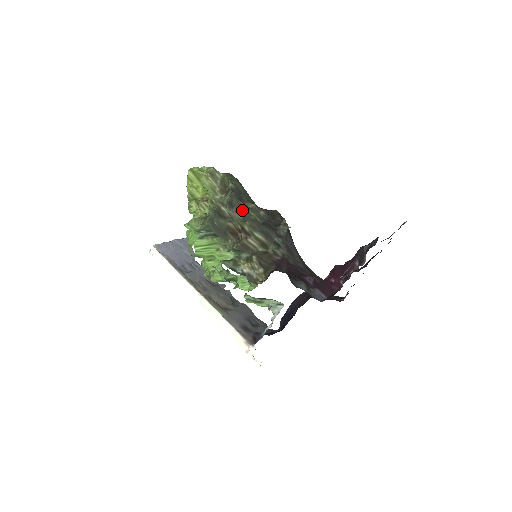
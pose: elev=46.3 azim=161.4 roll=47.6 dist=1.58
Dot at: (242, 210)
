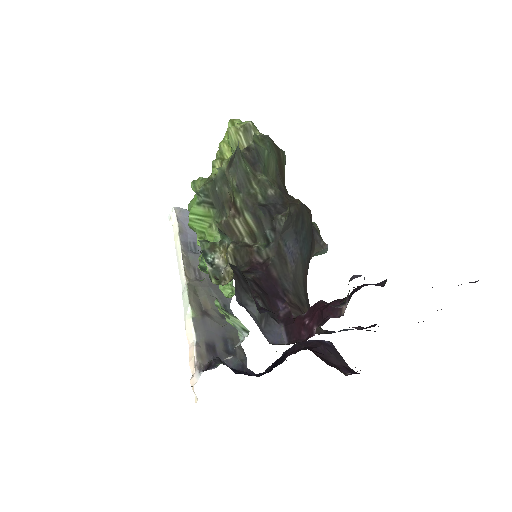
Dot at: (241, 175)
